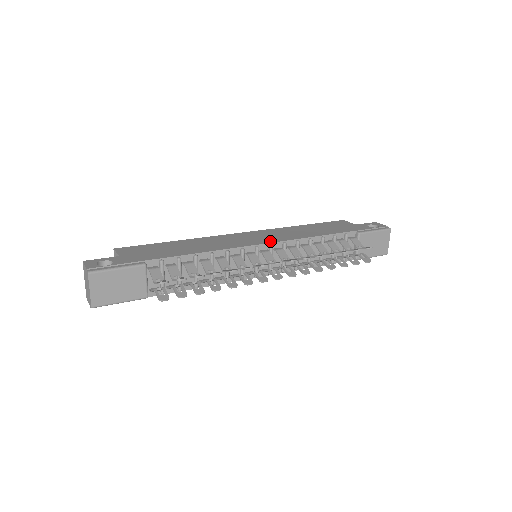
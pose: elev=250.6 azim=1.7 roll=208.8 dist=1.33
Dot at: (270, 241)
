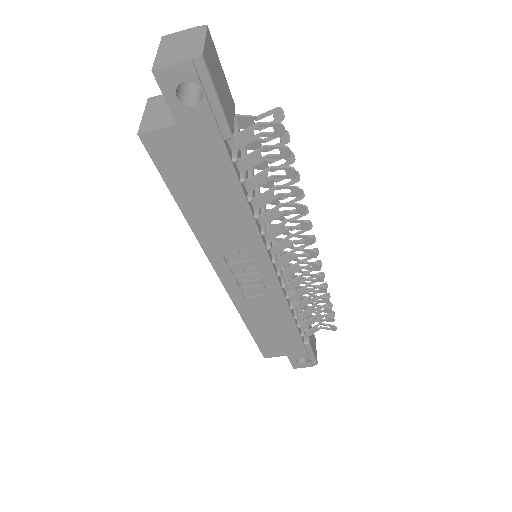
Dot at: occluded
